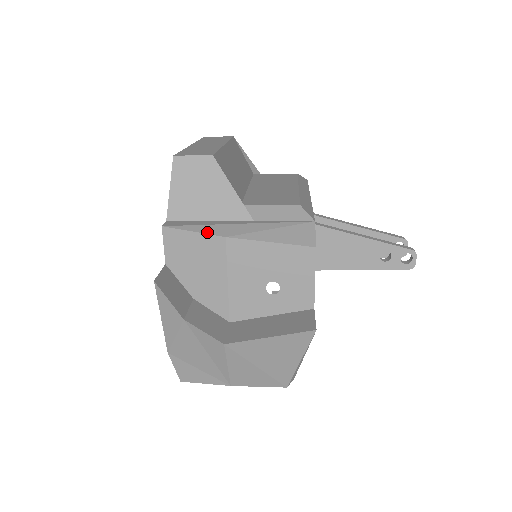
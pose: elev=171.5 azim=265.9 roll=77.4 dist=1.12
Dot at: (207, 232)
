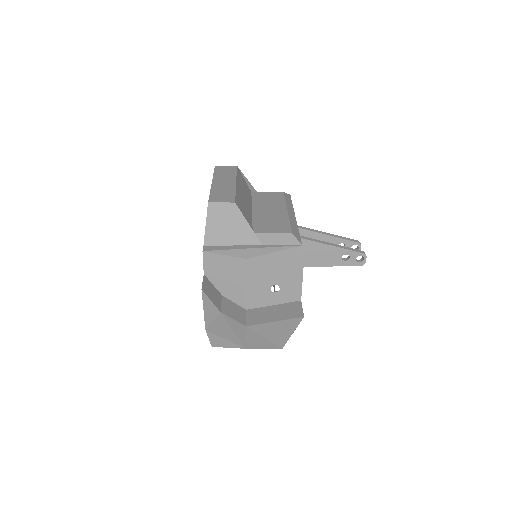
Dot at: (233, 255)
